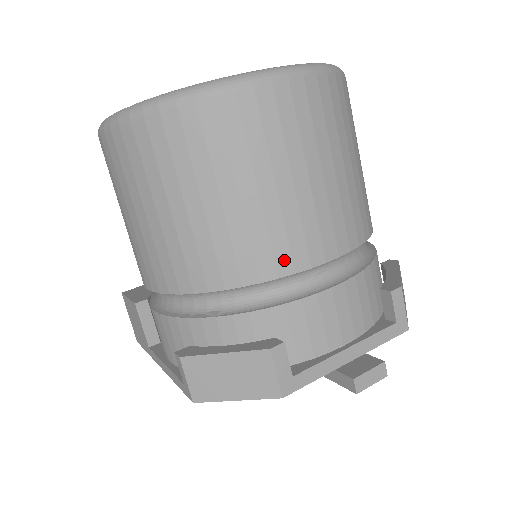
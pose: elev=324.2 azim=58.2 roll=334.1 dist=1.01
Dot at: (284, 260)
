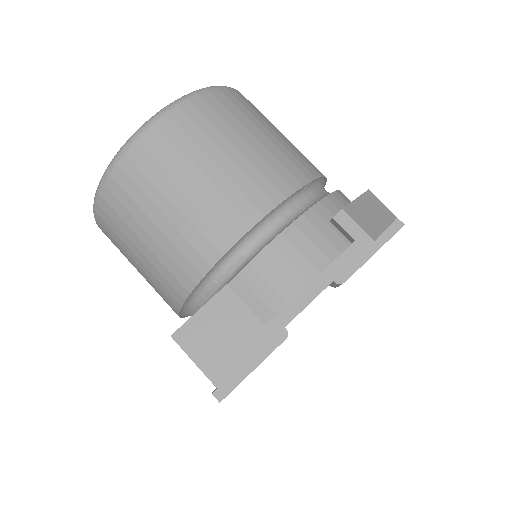
Dot at: occluded
